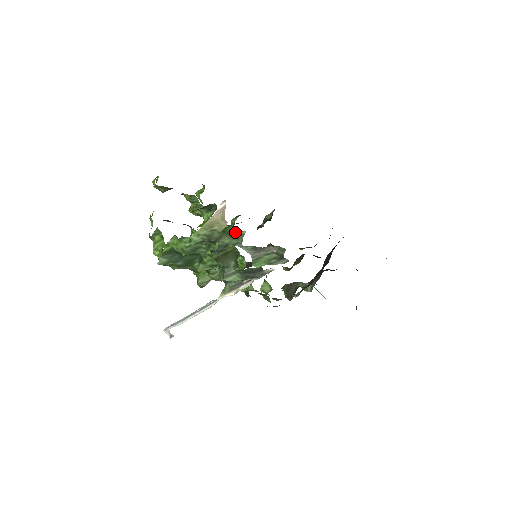
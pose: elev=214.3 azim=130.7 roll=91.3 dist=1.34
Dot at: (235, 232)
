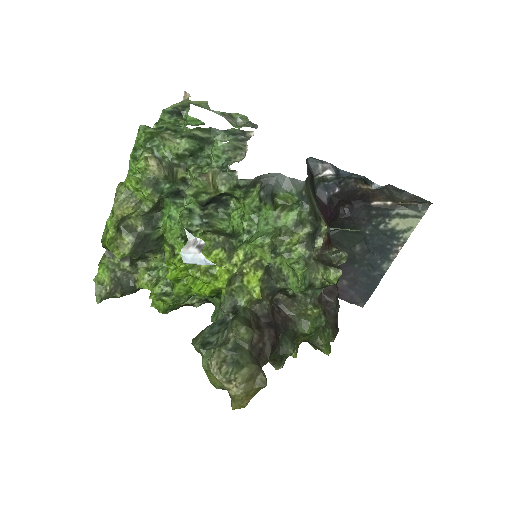
Dot at: (199, 101)
